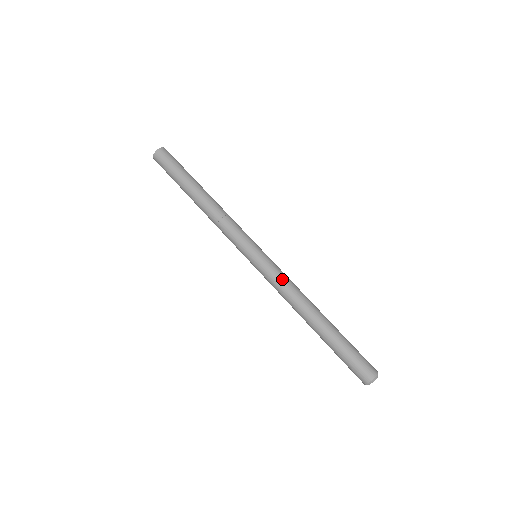
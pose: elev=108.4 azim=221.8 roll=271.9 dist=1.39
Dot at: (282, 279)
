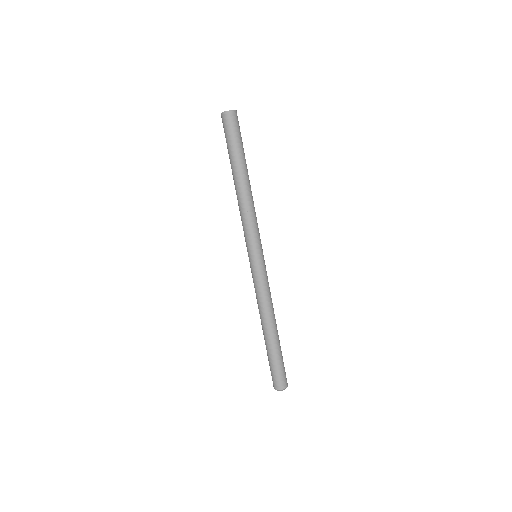
Dot at: (259, 289)
